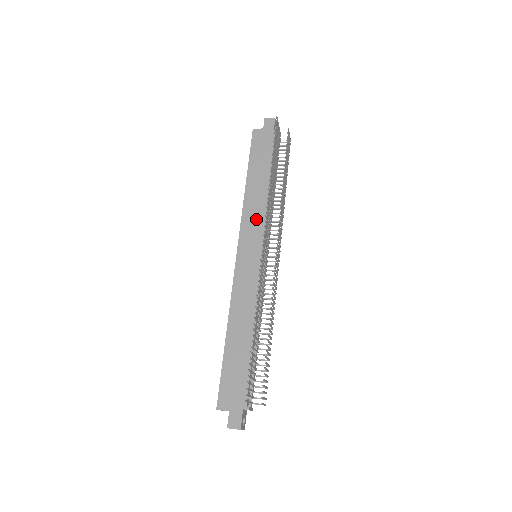
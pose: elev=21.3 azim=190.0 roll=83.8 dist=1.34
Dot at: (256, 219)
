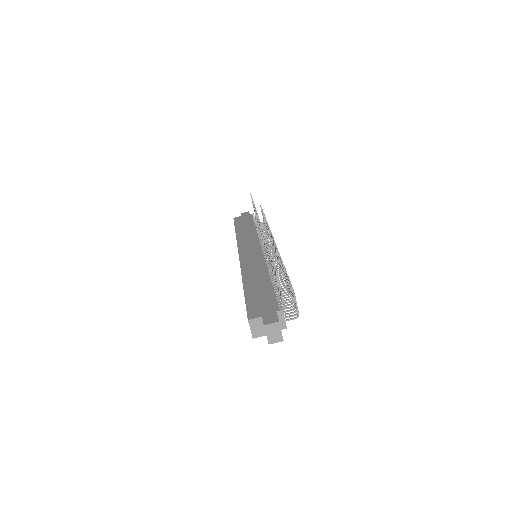
Dot at: (250, 240)
